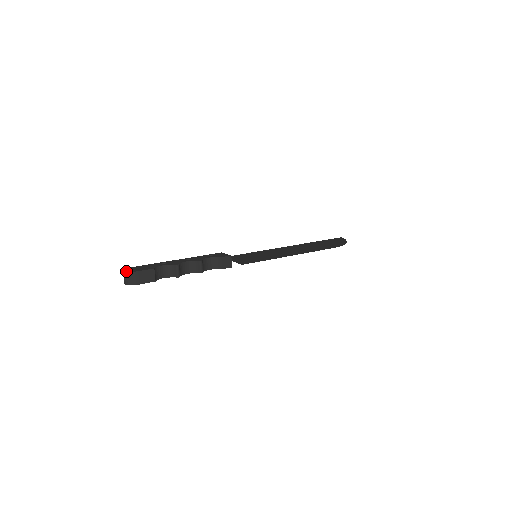
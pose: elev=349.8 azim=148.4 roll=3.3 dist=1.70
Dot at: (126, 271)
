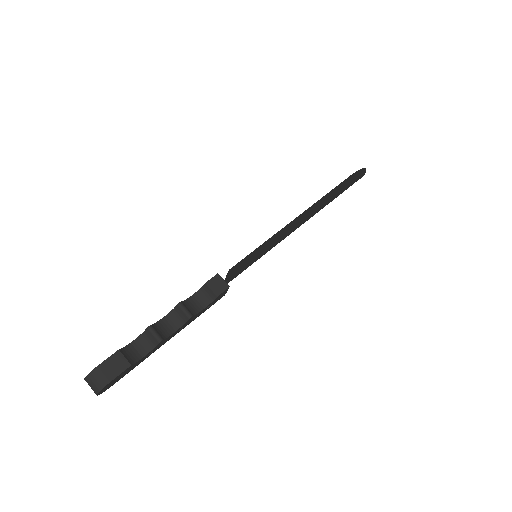
Dot at: (85, 377)
